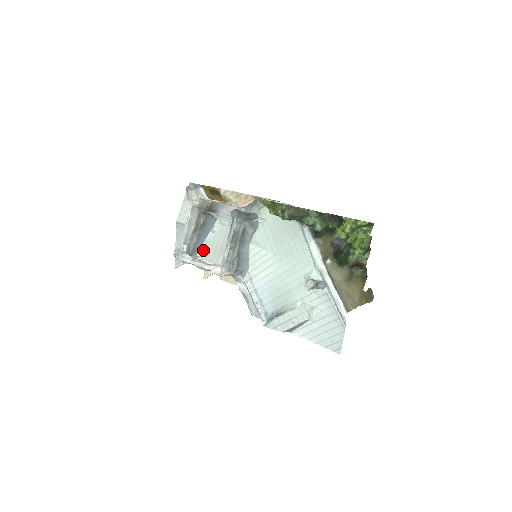
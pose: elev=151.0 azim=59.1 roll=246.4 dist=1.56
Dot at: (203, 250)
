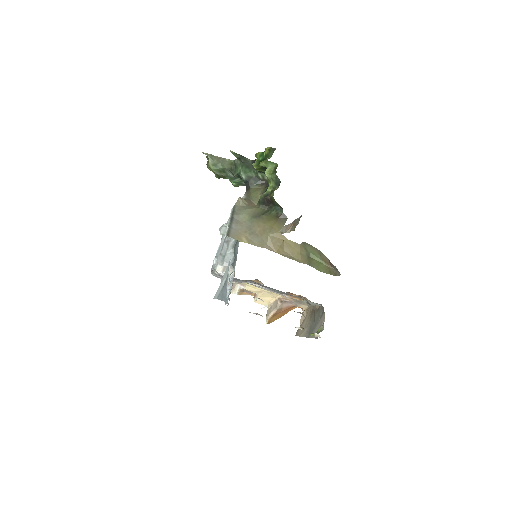
Dot at: occluded
